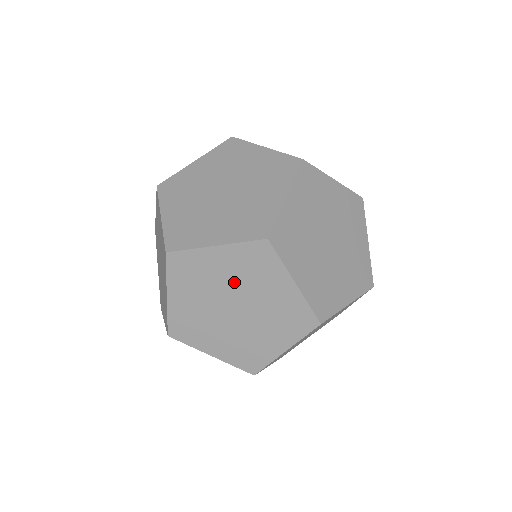
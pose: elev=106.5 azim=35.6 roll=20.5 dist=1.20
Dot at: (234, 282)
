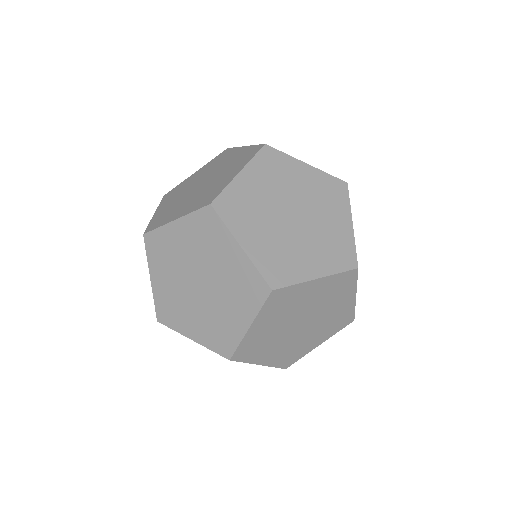
Dot at: (221, 275)
